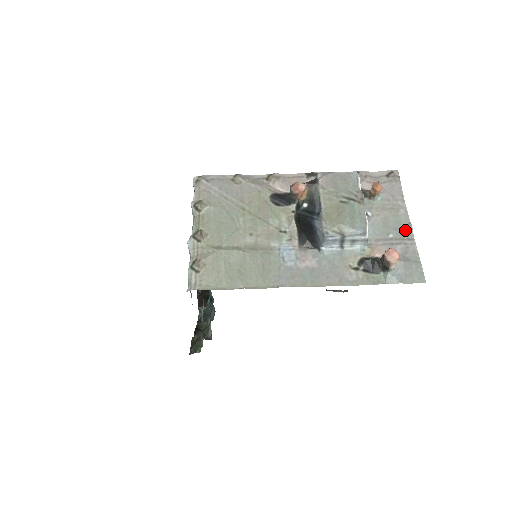
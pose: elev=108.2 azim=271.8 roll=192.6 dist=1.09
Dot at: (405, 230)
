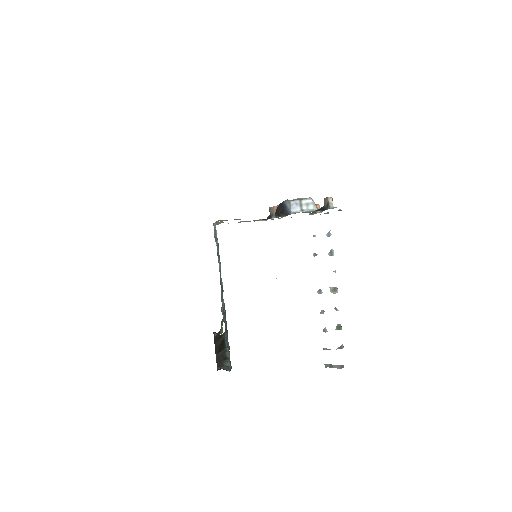
Dot at: occluded
